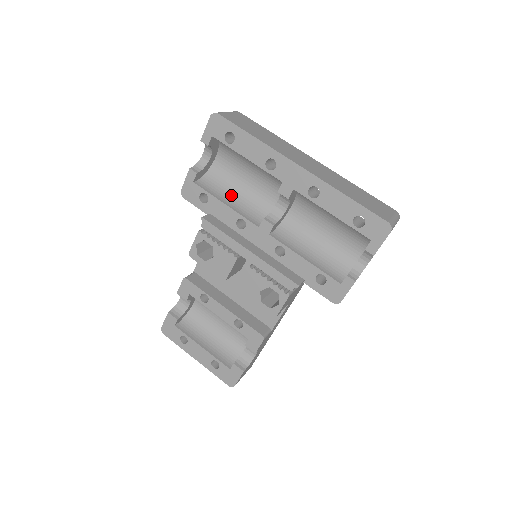
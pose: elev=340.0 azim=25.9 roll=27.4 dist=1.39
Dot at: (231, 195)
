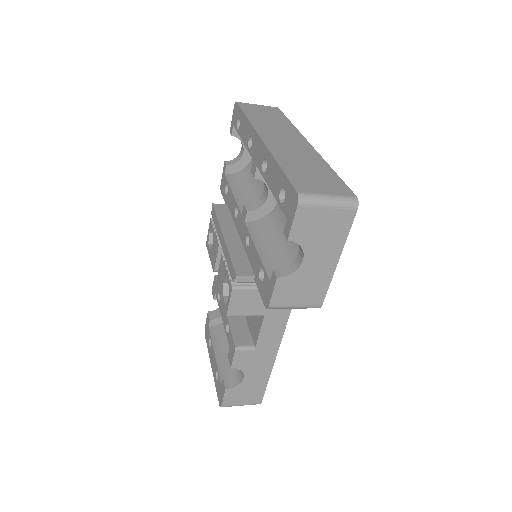
Dot at: (247, 187)
